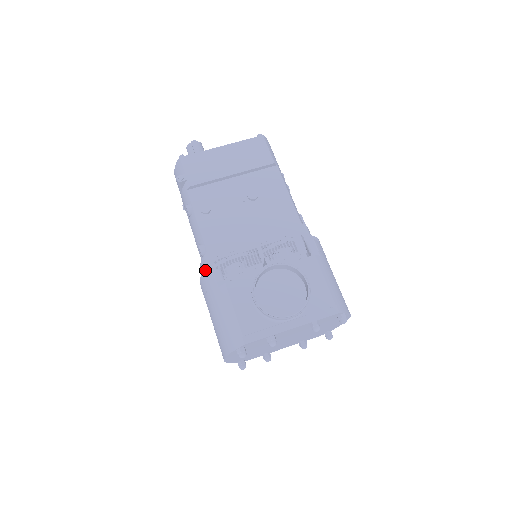
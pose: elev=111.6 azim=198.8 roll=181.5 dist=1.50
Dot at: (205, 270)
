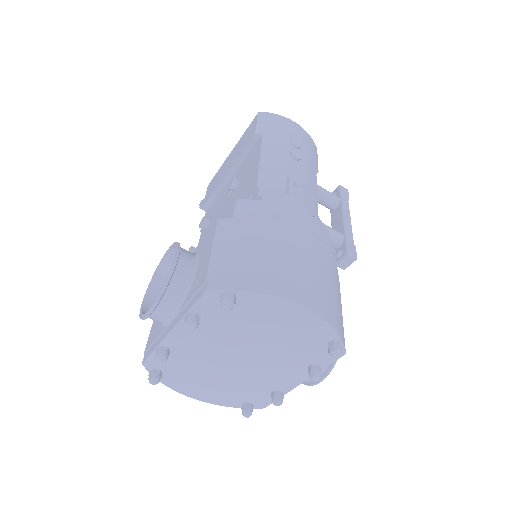
Dot at: occluded
